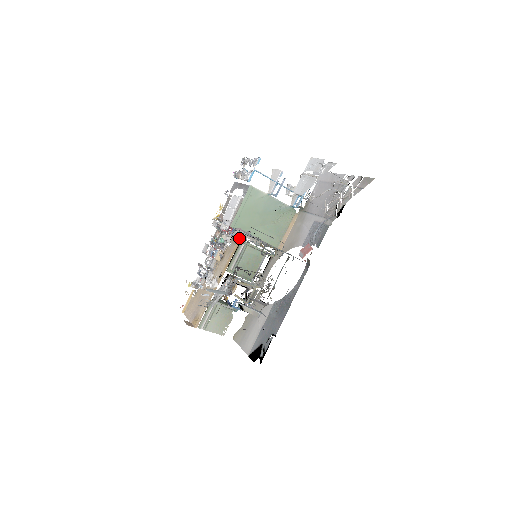
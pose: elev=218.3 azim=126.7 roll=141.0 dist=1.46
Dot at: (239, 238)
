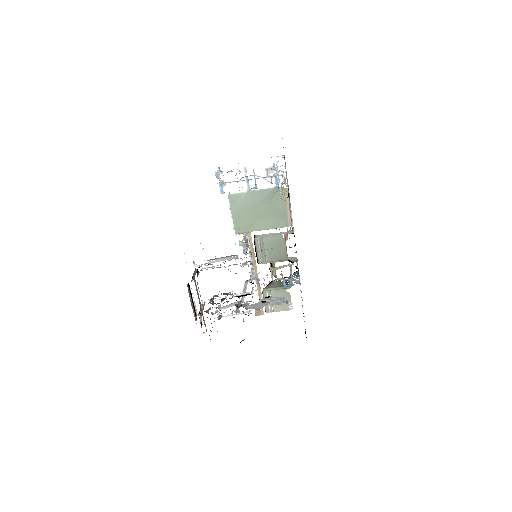
Dot at: occluded
